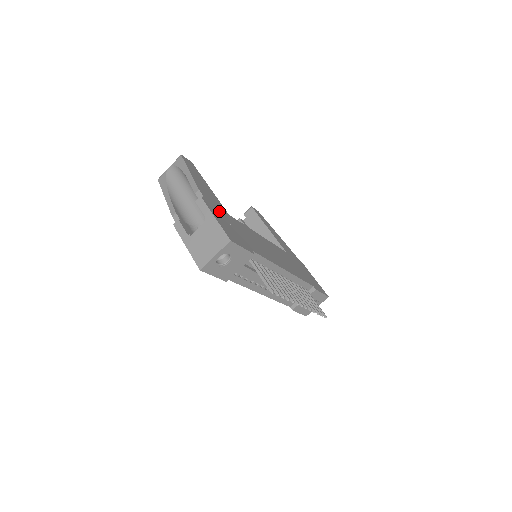
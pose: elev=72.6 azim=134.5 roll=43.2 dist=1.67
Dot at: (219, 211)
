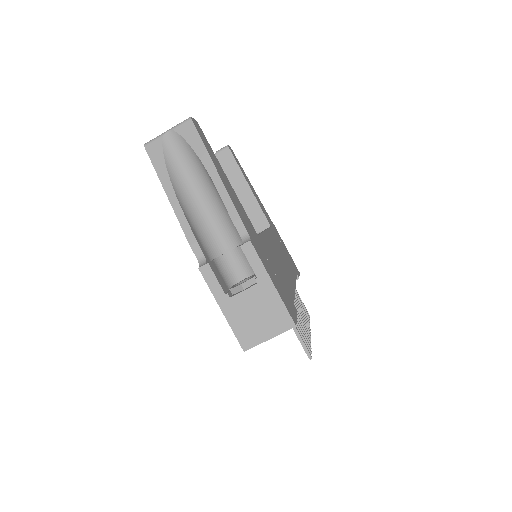
Dot at: (260, 248)
